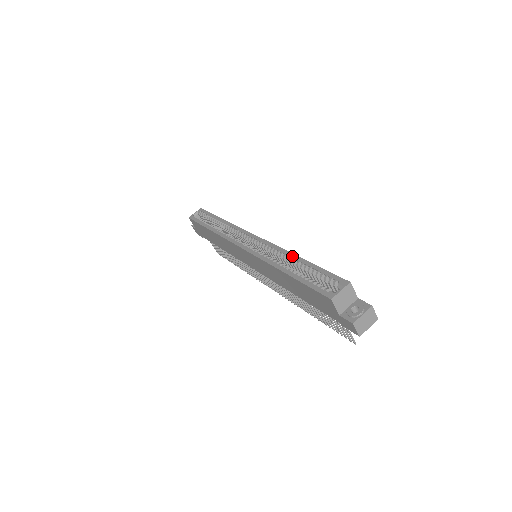
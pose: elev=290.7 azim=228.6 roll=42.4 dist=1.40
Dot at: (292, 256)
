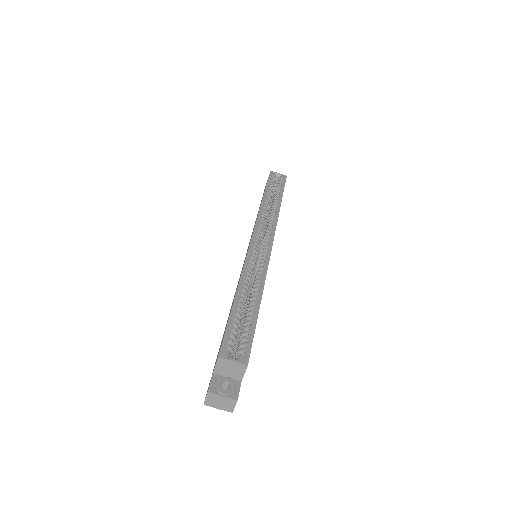
Dot at: (260, 291)
